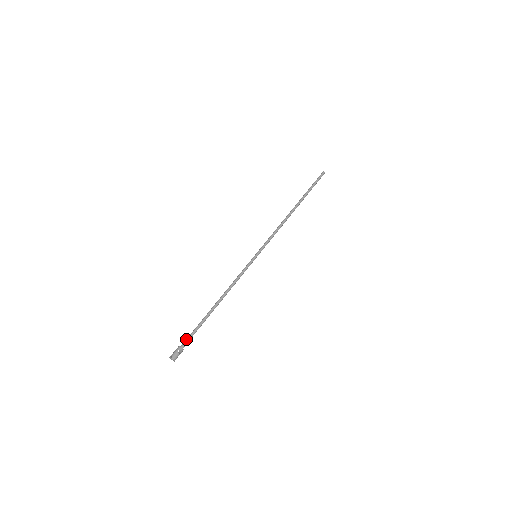
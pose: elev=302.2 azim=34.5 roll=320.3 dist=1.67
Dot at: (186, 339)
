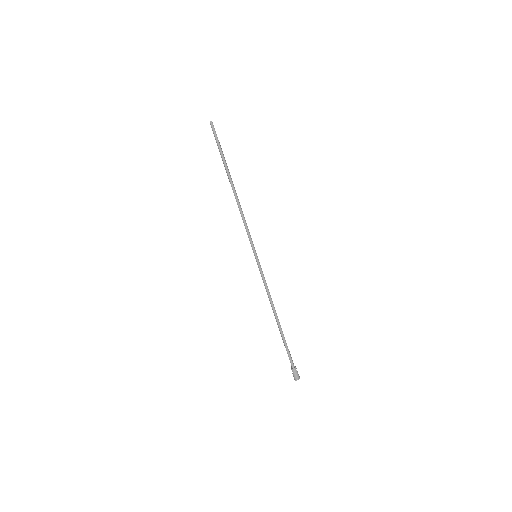
Dot at: (290, 360)
